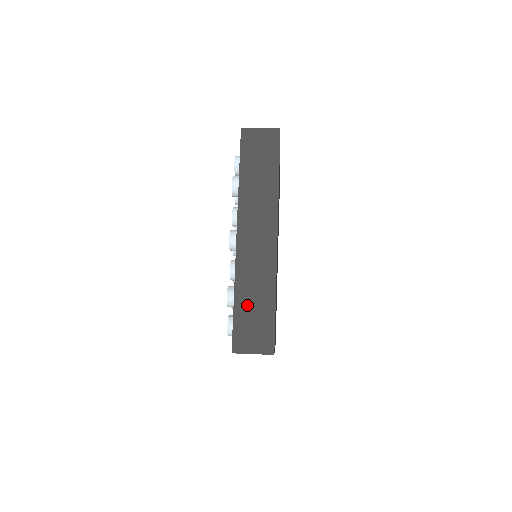
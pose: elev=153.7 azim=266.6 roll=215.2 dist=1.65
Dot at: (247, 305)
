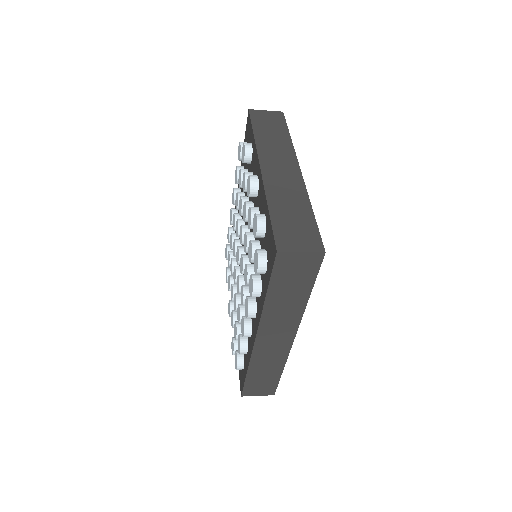
Dot at: (284, 214)
